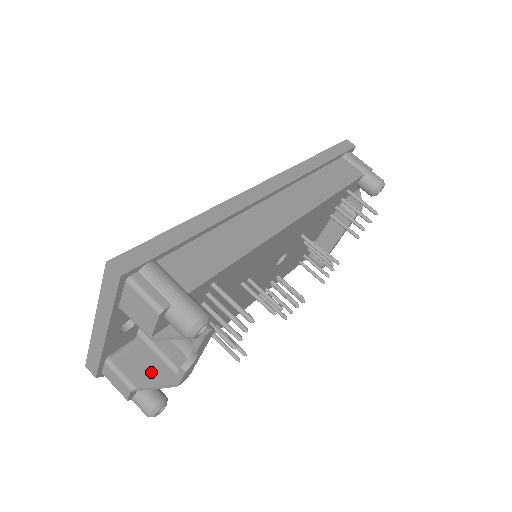
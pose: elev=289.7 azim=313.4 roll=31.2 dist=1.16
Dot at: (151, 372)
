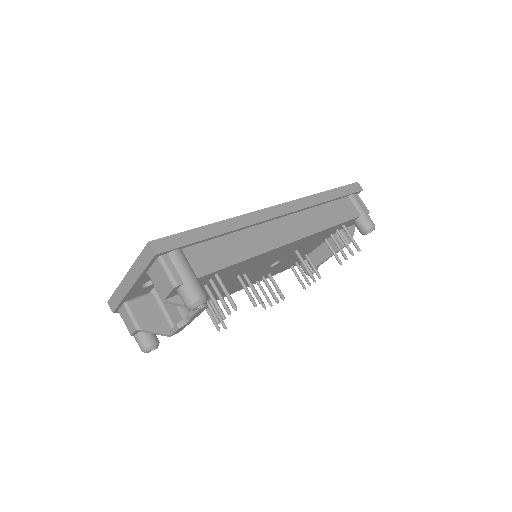
Dot at: (154, 321)
